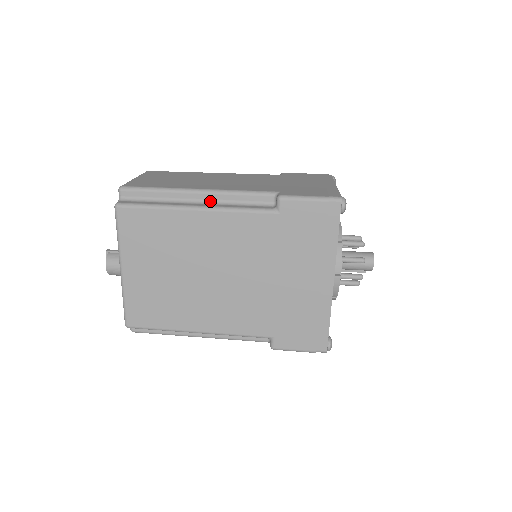
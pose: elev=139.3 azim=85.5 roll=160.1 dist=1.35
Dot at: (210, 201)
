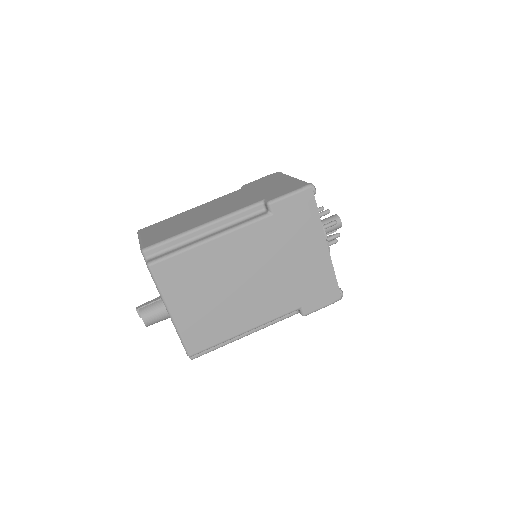
Dot at: (217, 229)
